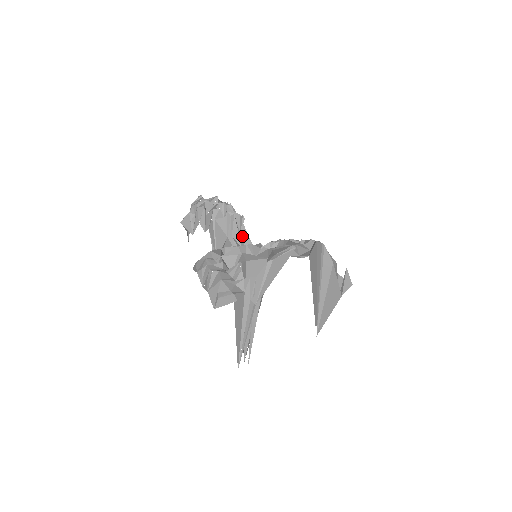
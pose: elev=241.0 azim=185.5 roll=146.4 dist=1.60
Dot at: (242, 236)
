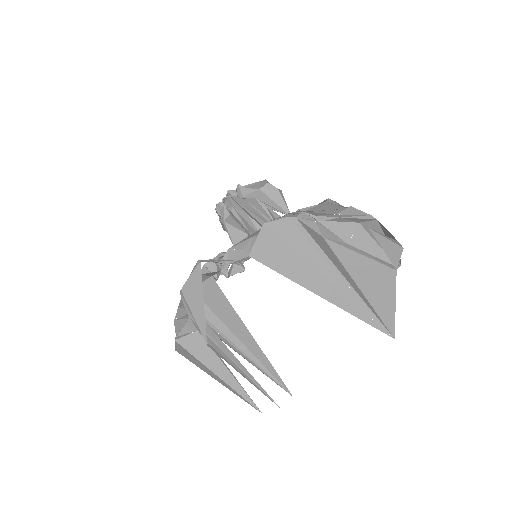
Dot at: occluded
